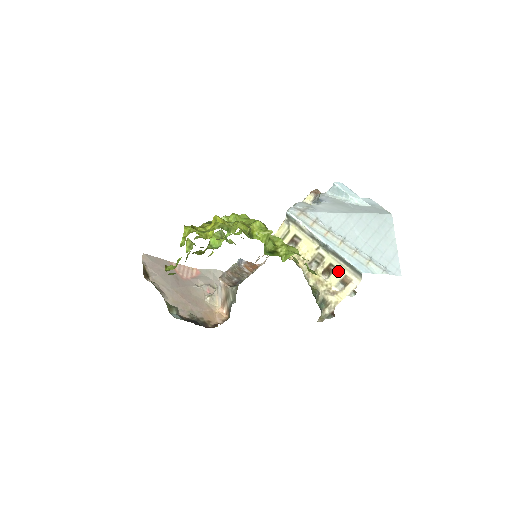
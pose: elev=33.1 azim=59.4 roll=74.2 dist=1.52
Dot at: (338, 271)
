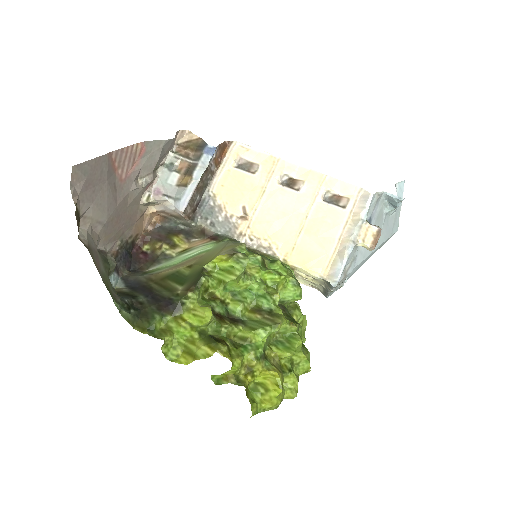
Dot at: (312, 284)
